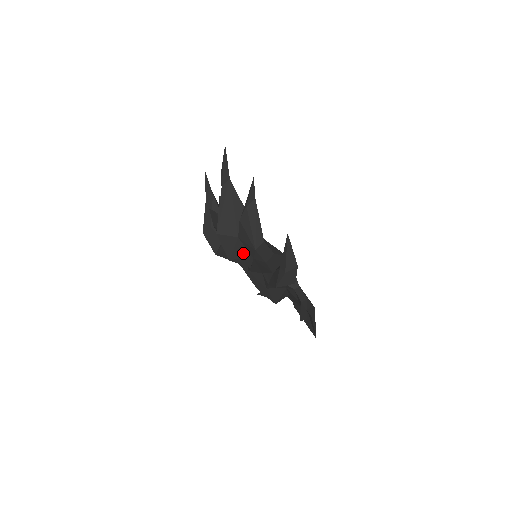
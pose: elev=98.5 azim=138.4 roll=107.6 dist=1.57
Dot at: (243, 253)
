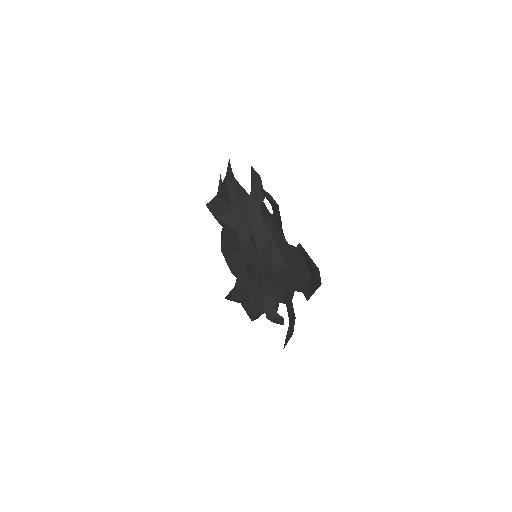
Dot at: (226, 210)
